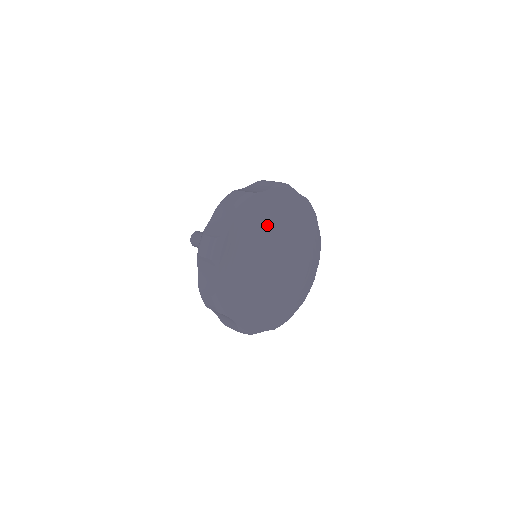
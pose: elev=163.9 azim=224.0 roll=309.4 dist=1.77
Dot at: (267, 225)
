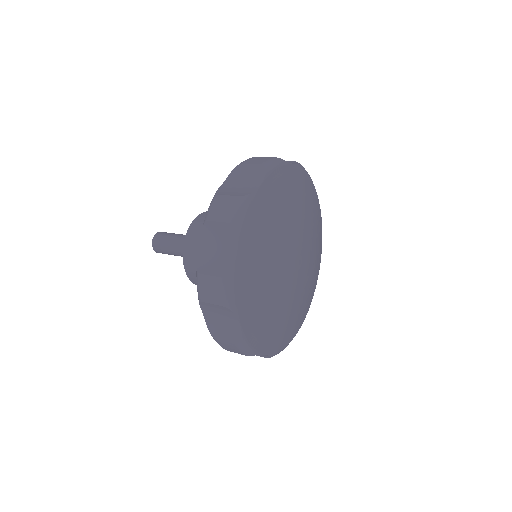
Dot at: (274, 228)
